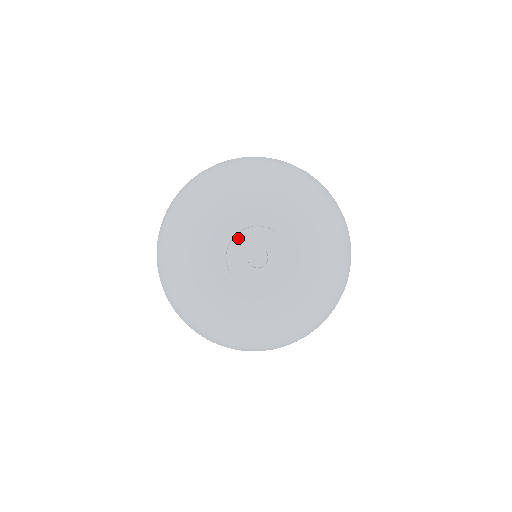
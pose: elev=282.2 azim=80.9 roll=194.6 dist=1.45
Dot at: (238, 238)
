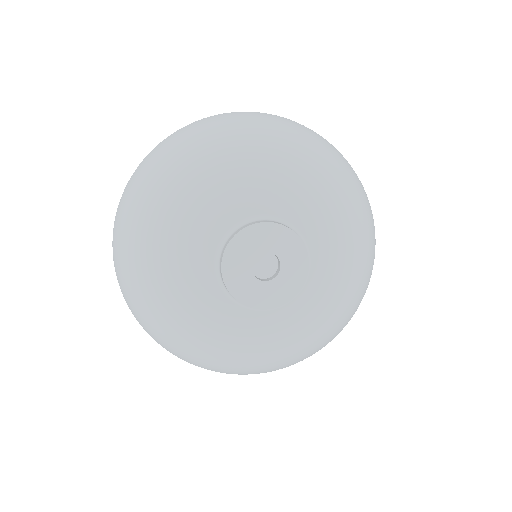
Dot at: (235, 243)
